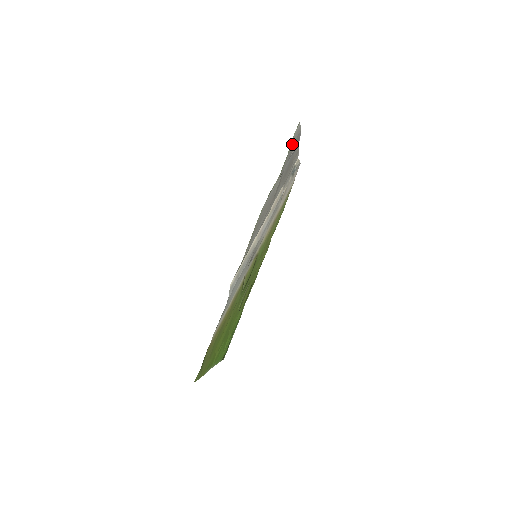
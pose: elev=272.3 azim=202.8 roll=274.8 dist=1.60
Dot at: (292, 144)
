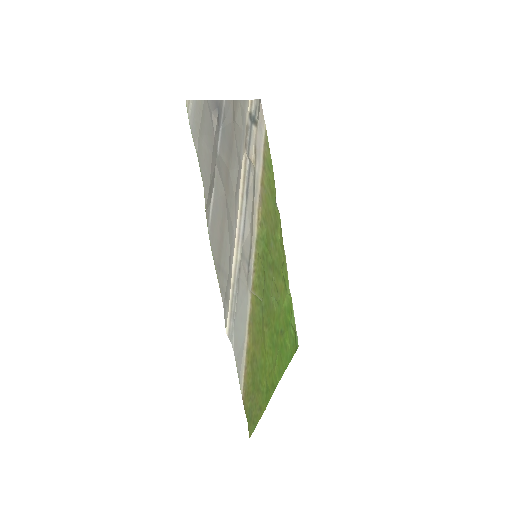
Dot at: (198, 134)
